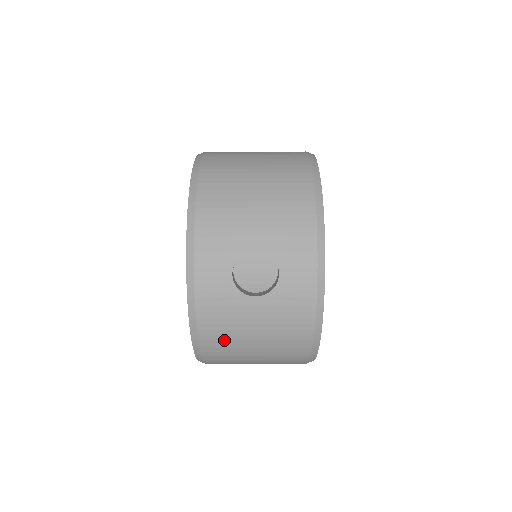
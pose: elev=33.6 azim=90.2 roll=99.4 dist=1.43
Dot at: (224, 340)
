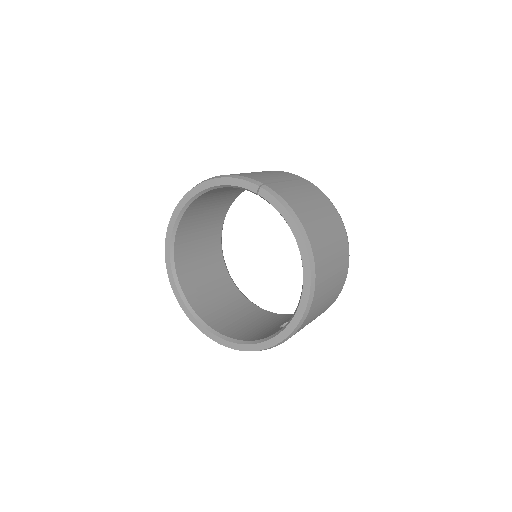
Dot at: occluded
